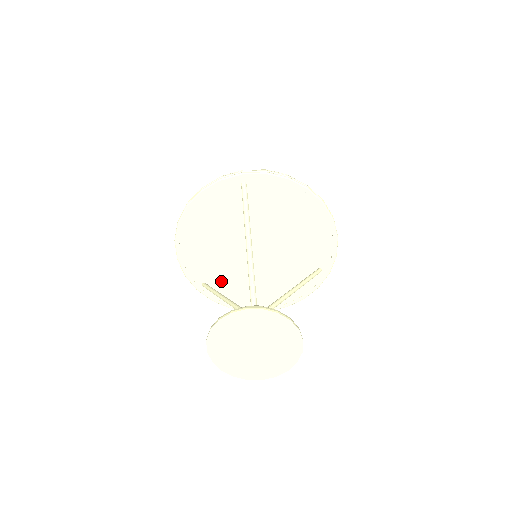
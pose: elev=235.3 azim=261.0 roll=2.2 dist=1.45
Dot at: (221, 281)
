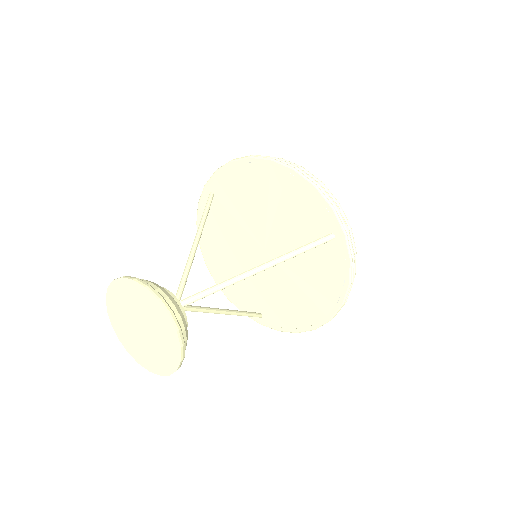
Dot at: (268, 304)
